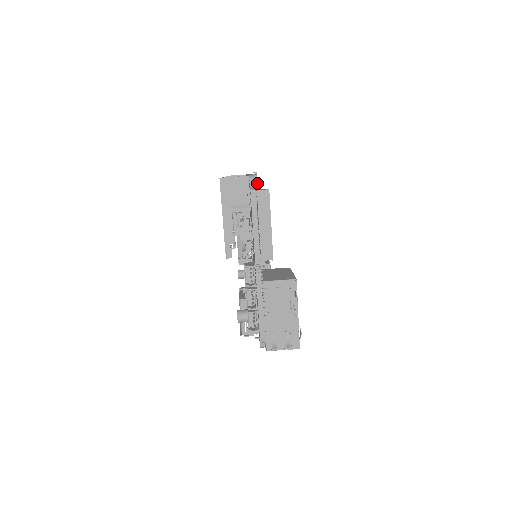
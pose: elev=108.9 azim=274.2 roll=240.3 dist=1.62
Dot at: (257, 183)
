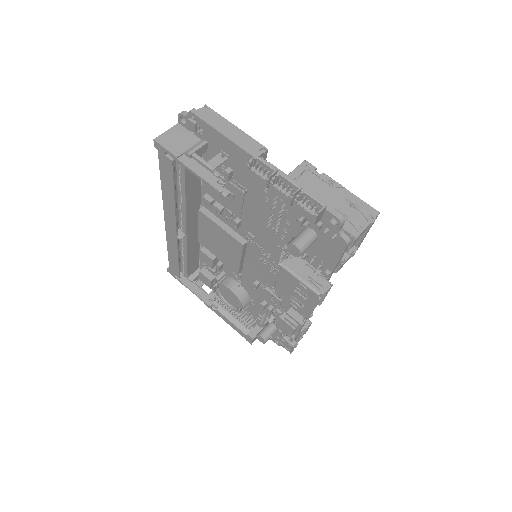
Dot at: occluded
